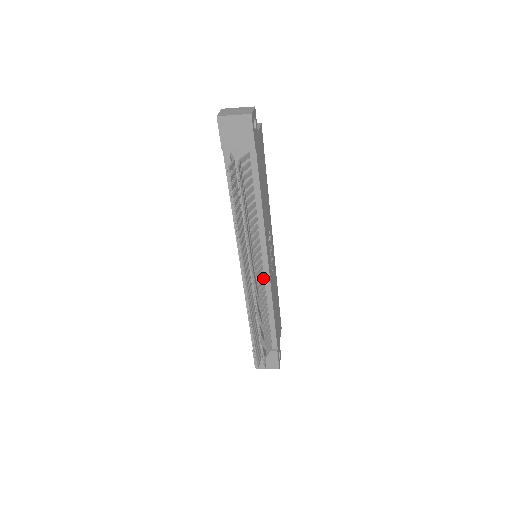
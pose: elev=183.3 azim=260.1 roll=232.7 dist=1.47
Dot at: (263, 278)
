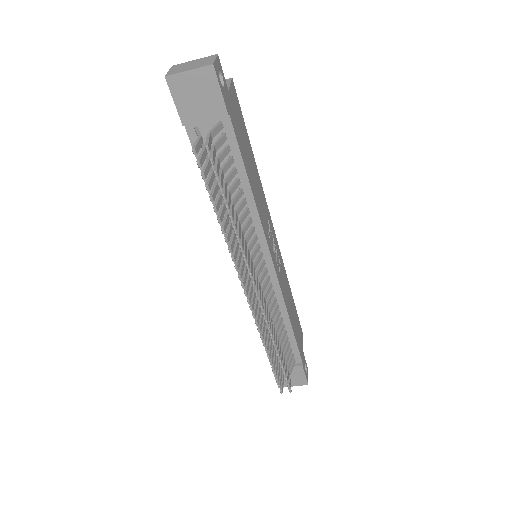
Dot at: (270, 283)
